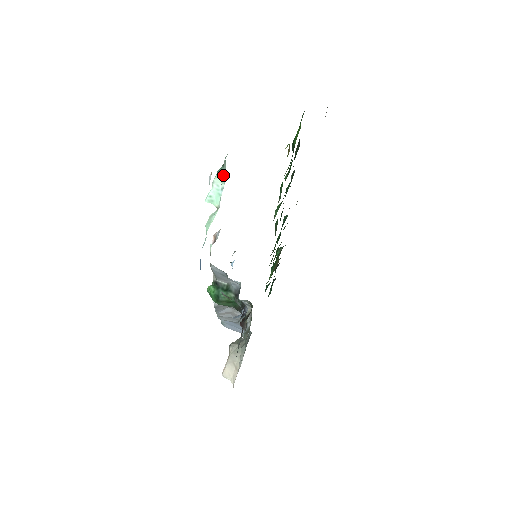
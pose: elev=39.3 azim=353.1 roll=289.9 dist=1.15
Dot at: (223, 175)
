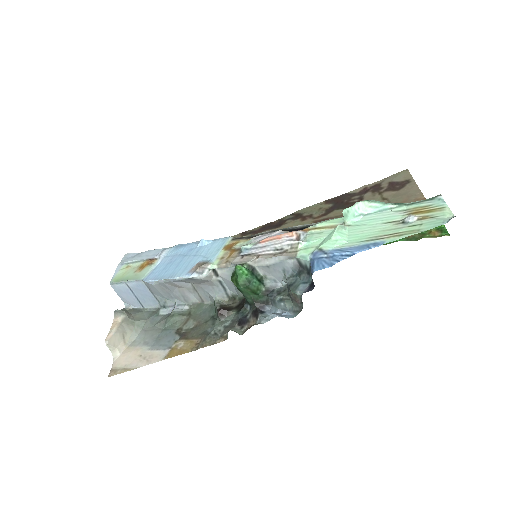
Dot at: (375, 207)
